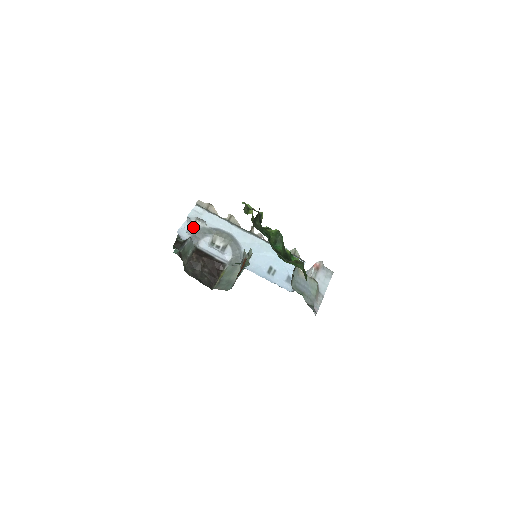
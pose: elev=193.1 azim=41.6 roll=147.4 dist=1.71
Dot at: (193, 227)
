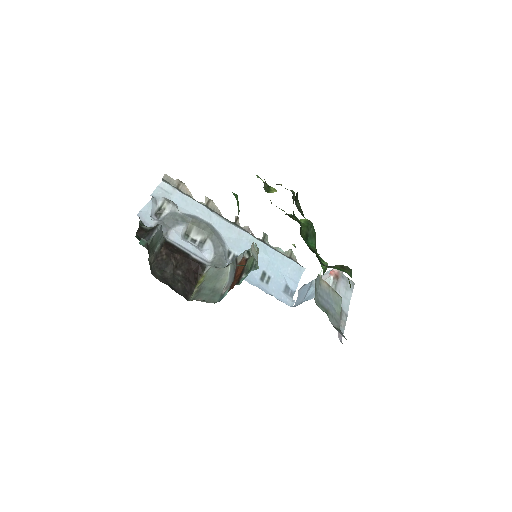
Dot at: (160, 210)
